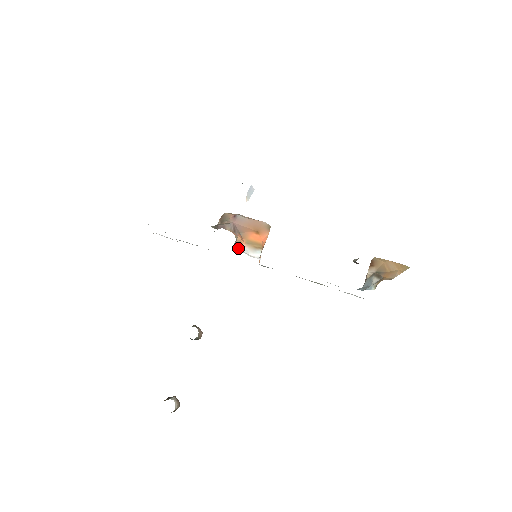
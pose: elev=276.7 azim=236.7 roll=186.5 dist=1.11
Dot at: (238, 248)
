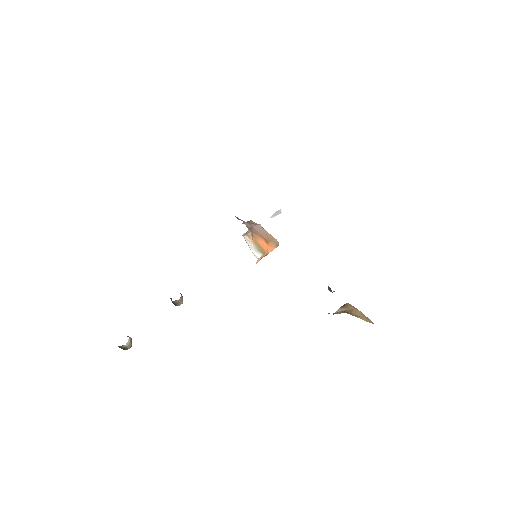
Dot at: (245, 239)
